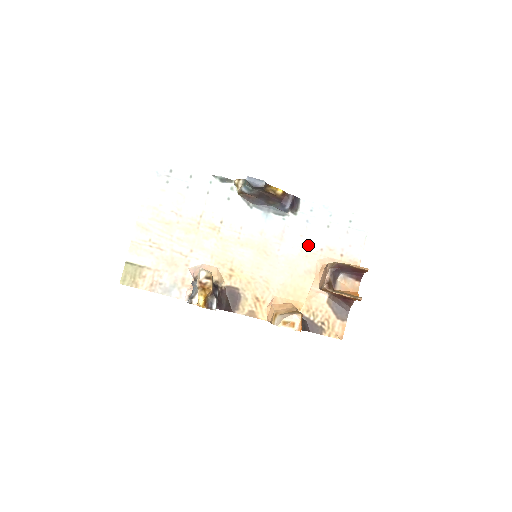
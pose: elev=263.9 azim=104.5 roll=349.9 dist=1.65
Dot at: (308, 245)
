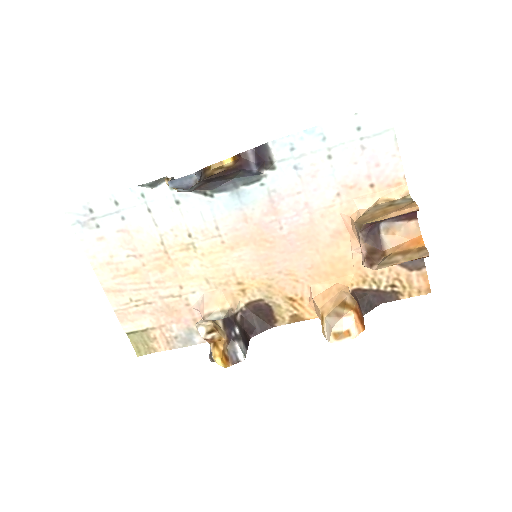
Dot at: (316, 200)
